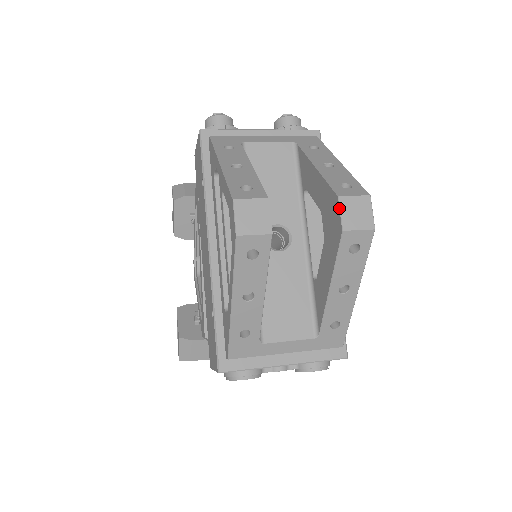
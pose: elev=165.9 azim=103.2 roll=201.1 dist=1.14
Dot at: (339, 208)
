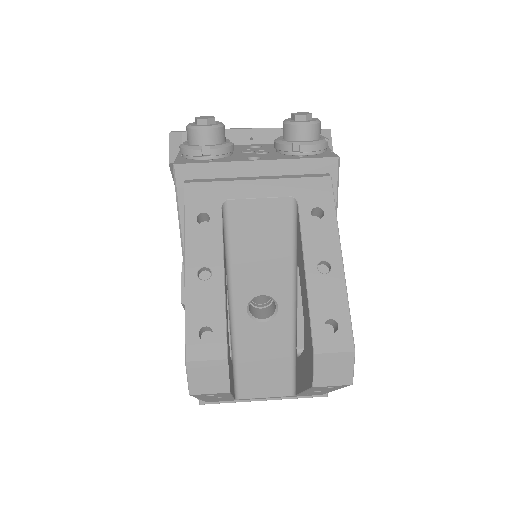
Dot at: (312, 365)
